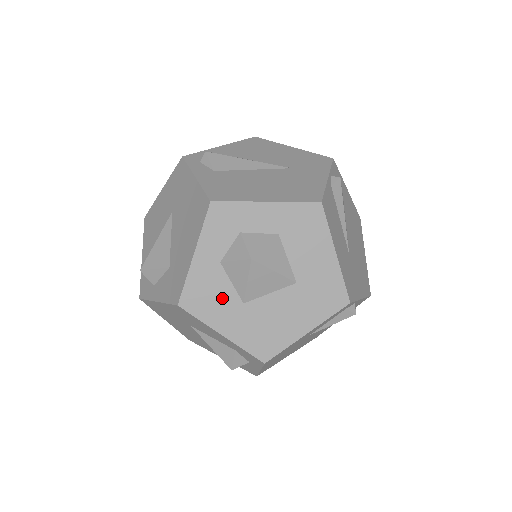
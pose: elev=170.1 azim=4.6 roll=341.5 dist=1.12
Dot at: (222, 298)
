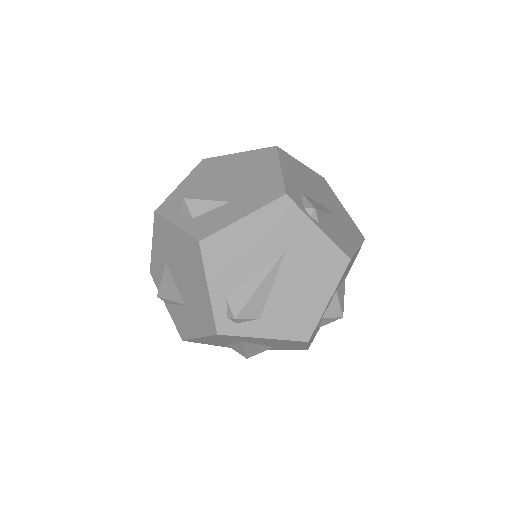
Dot at: occluded
